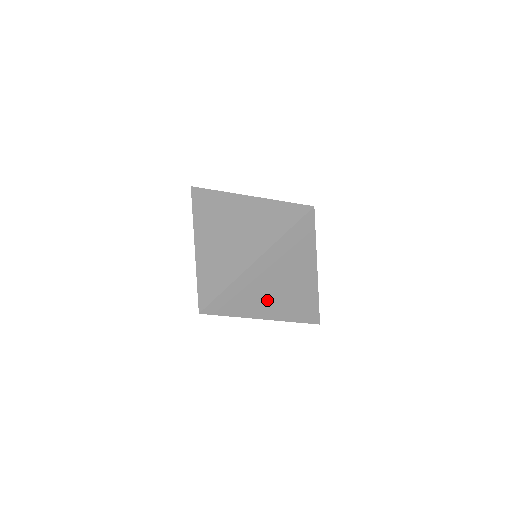
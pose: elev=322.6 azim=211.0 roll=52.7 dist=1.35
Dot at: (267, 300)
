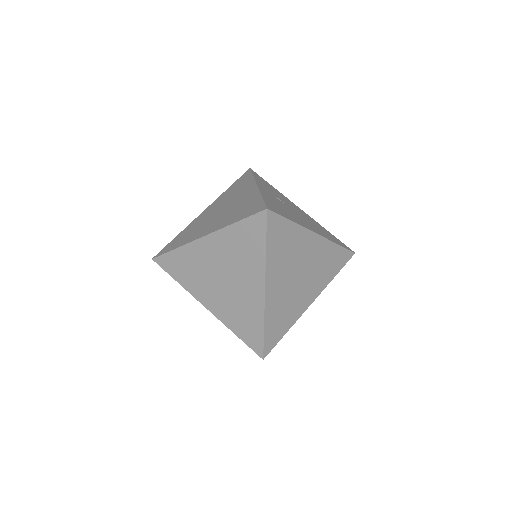
Dot at: occluded
